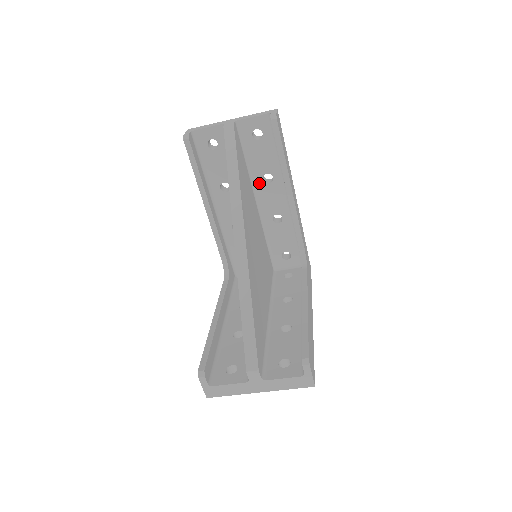
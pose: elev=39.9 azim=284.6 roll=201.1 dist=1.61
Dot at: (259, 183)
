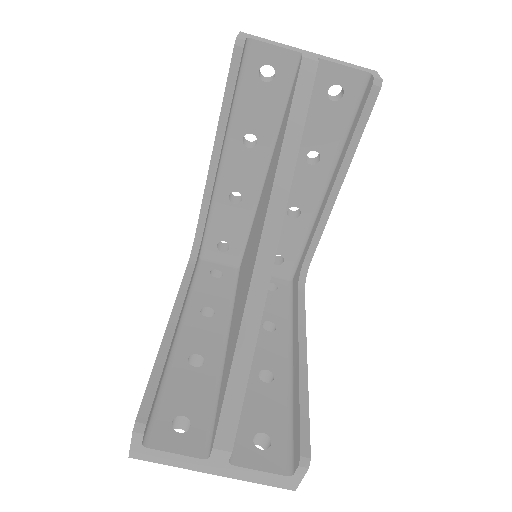
Dot at: (298, 158)
